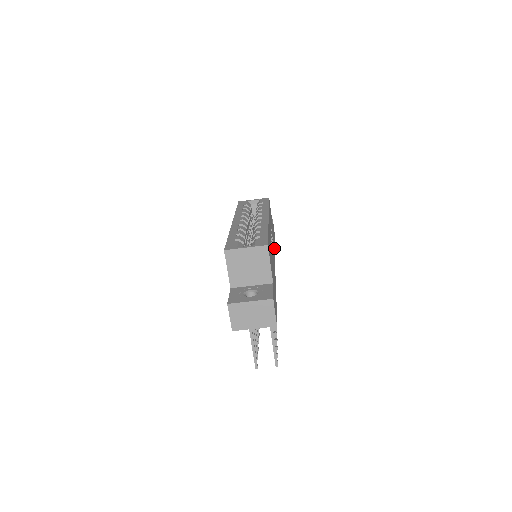
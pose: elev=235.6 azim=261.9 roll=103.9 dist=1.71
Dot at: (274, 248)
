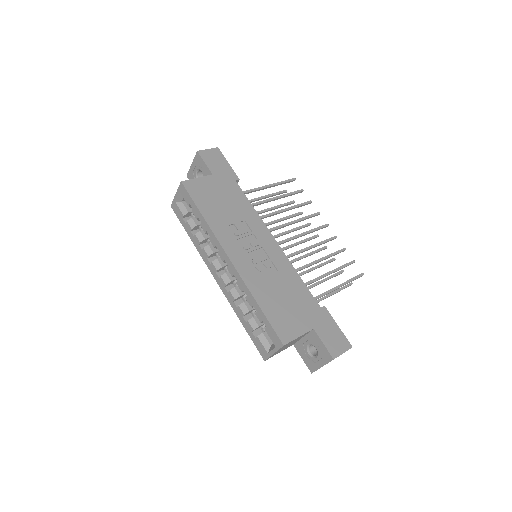
Dot at: (247, 206)
